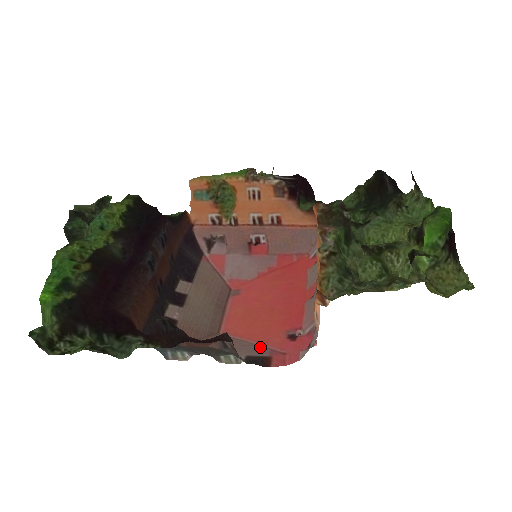
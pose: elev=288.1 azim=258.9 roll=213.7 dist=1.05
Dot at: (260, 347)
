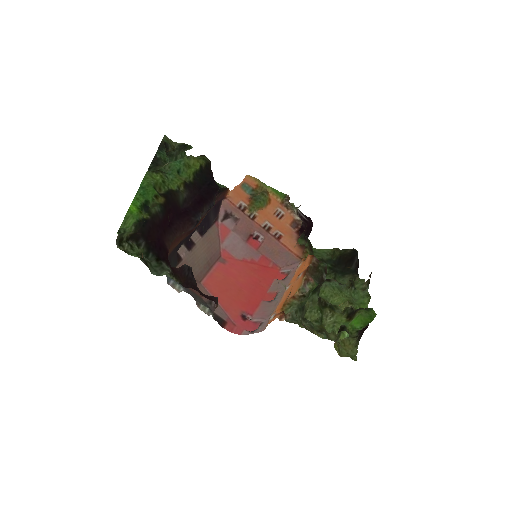
Dot at: (222, 311)
